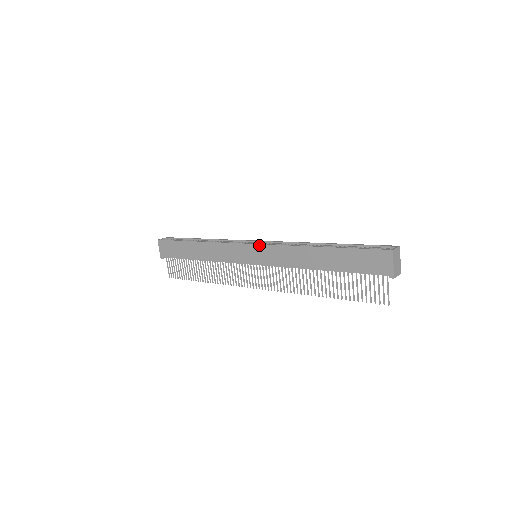
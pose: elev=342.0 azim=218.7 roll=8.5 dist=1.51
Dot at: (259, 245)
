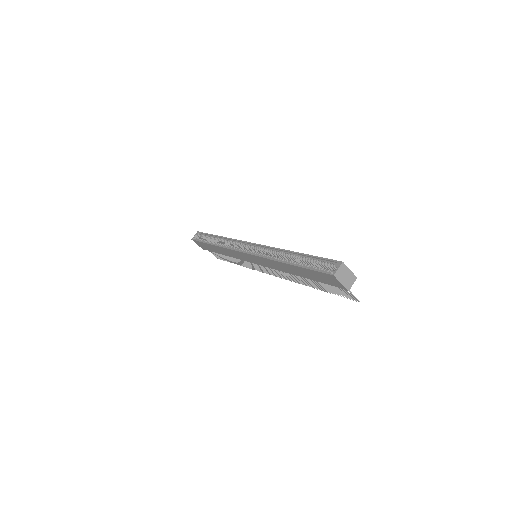
Dot at: (250, 255)
